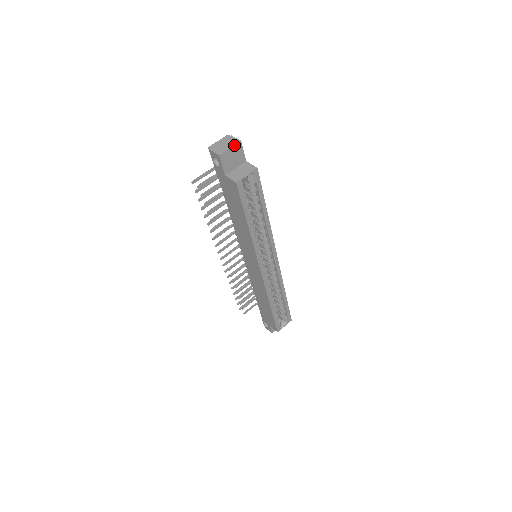
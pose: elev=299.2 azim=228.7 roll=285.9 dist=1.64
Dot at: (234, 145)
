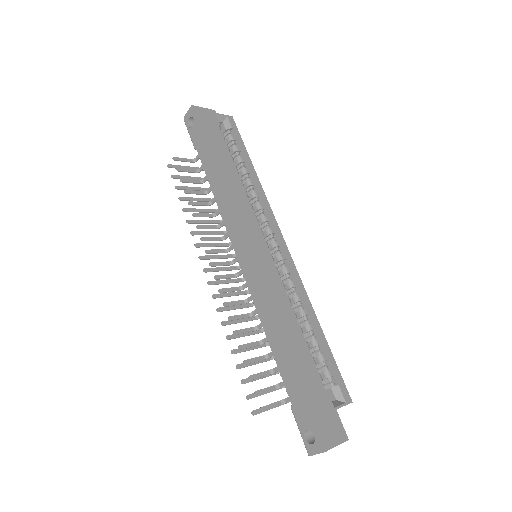
Dot at: (208, 109)
